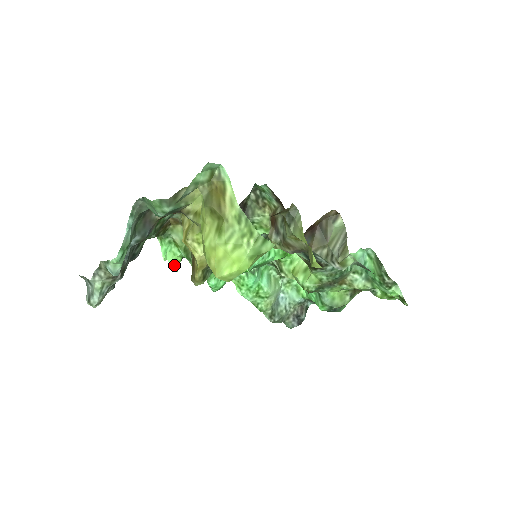
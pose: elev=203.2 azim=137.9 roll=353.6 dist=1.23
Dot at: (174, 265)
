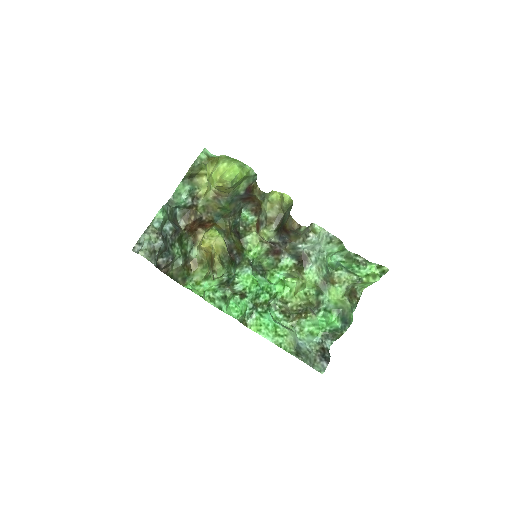
Dot at: (199, 295)
